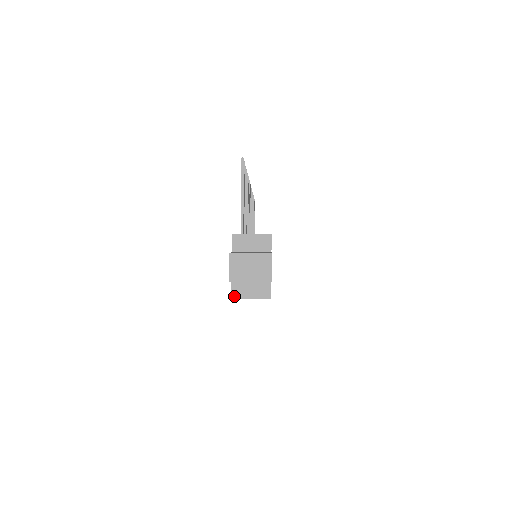
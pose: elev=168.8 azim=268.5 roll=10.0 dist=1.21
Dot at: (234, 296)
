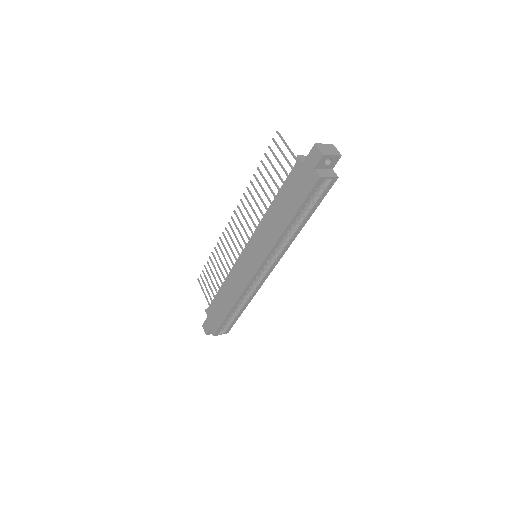
Dot at: (321, 176)
